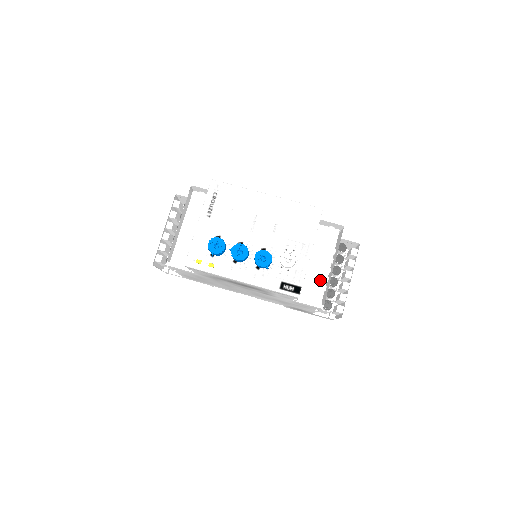
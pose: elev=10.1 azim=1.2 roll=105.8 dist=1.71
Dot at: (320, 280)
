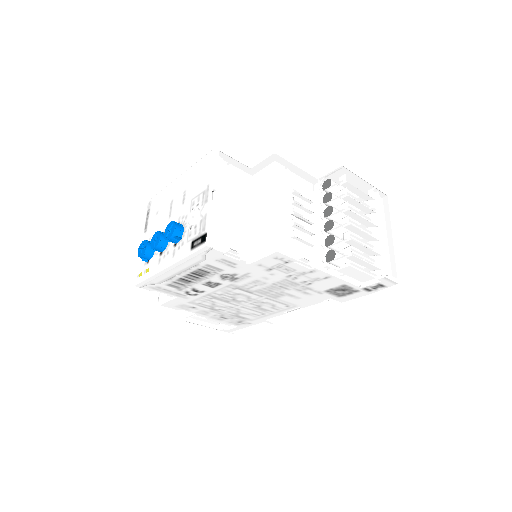
Dot at: (268, 224)
